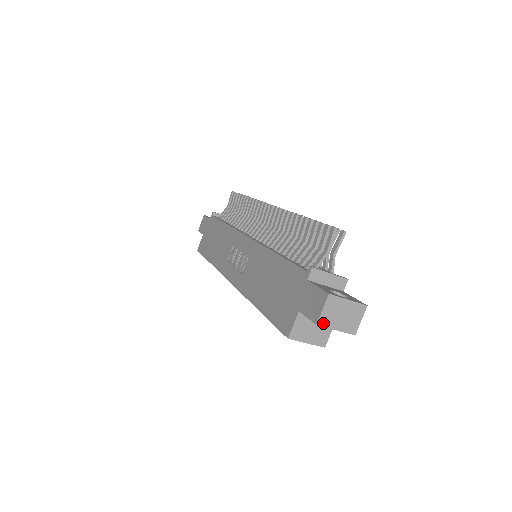
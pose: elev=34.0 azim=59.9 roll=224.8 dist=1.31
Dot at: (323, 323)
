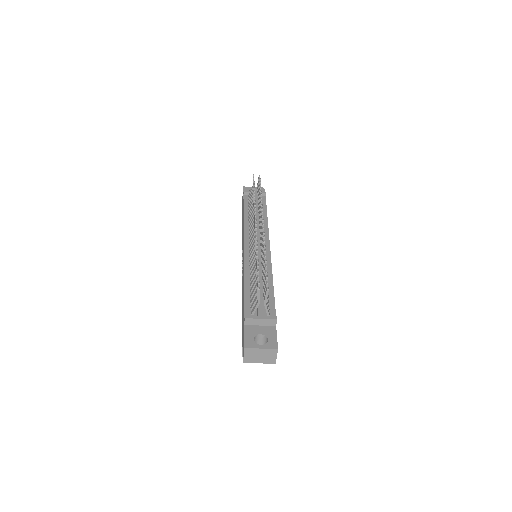
Dot at: (248, 361)
